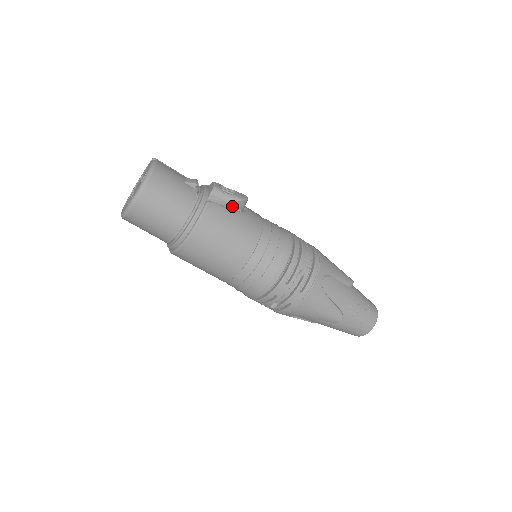
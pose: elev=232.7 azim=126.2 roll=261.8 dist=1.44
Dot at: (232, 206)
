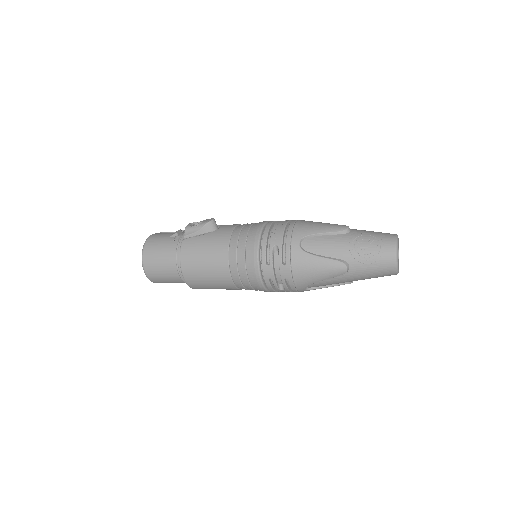
Dot at: (203, 232)
